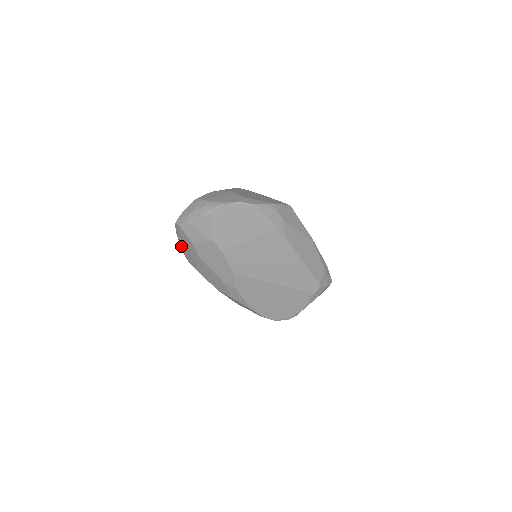
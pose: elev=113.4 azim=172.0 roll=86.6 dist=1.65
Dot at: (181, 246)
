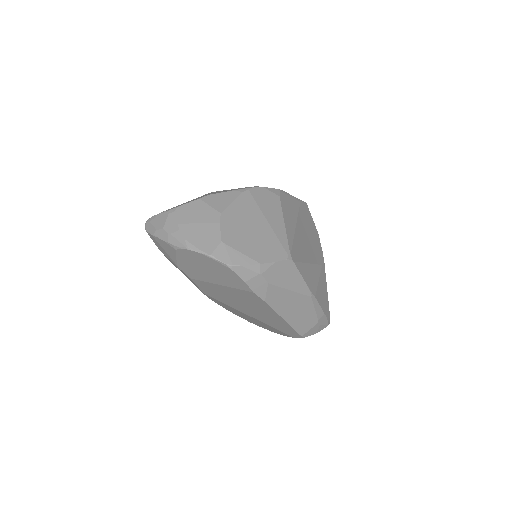
Dot at: occluded
